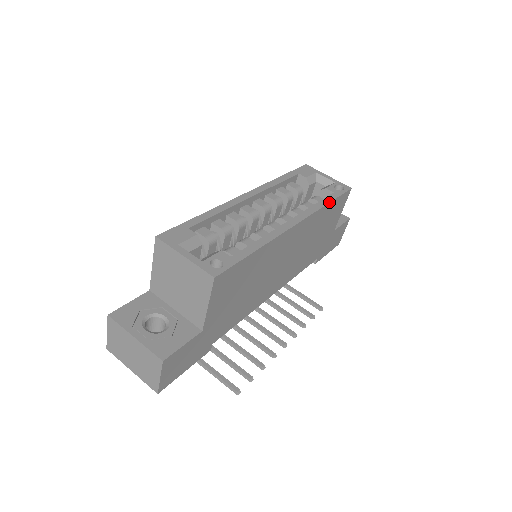
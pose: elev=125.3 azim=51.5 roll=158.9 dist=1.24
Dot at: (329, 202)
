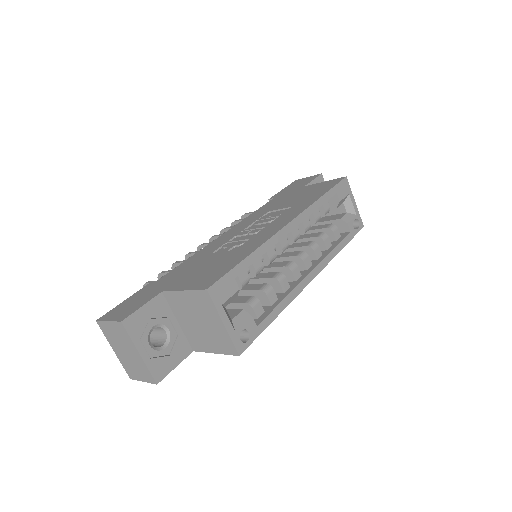
Dot at: occluded
